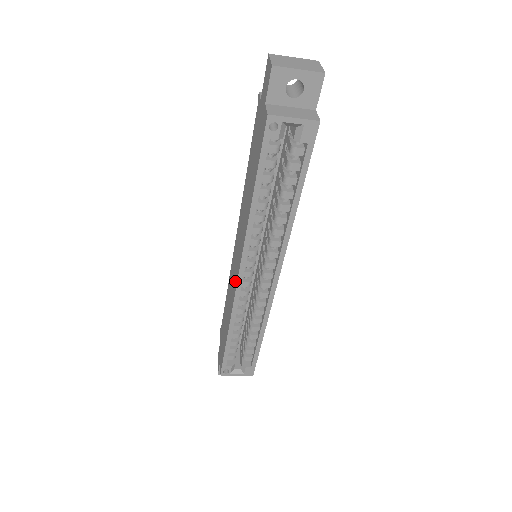
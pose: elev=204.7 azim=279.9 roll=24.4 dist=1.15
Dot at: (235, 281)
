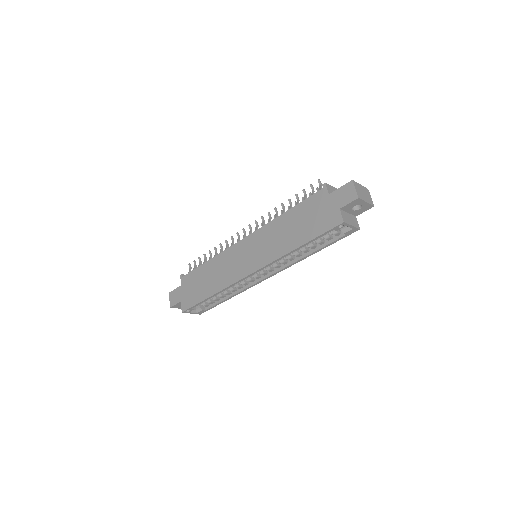
Dot at: (242, 271)
